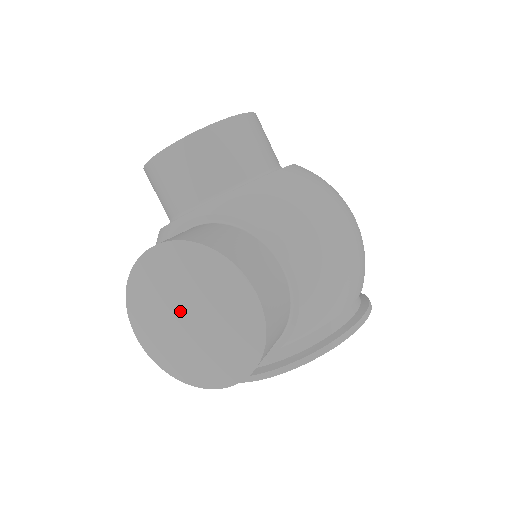
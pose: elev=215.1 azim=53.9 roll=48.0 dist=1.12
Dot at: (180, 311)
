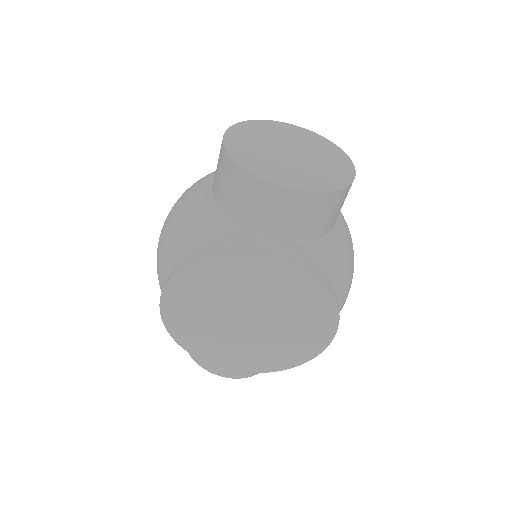
Dot at: (283, 147)
